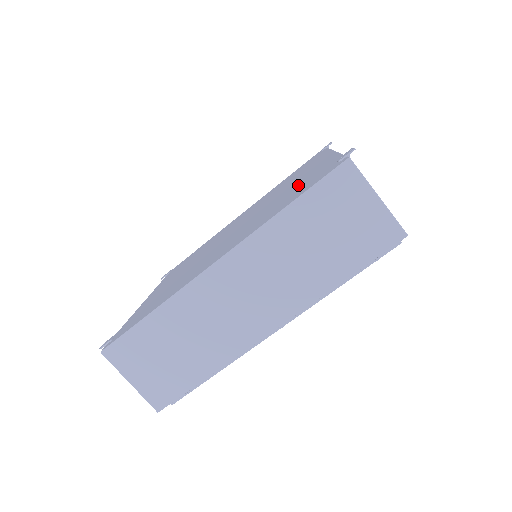
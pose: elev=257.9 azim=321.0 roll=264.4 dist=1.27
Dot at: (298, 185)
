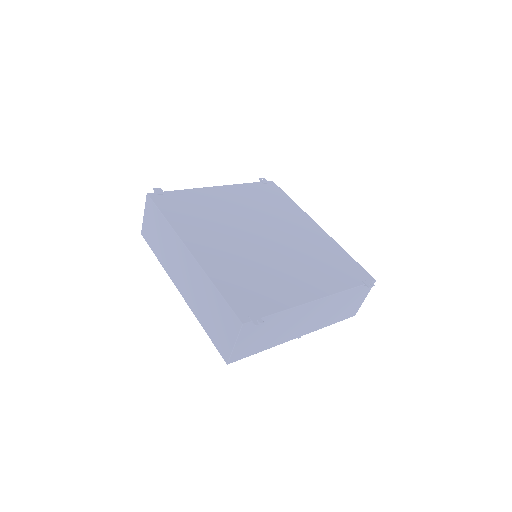
Dot at: (267, 284)
